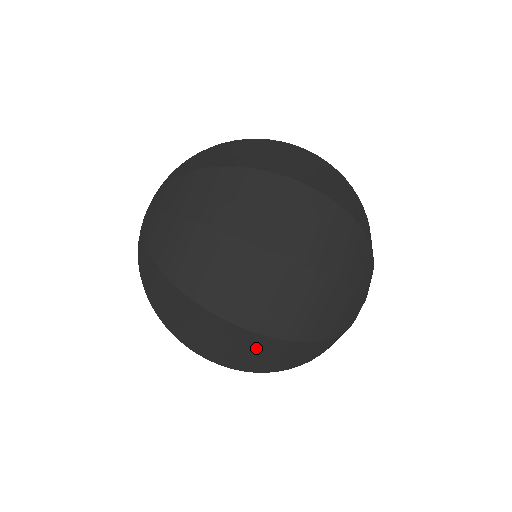
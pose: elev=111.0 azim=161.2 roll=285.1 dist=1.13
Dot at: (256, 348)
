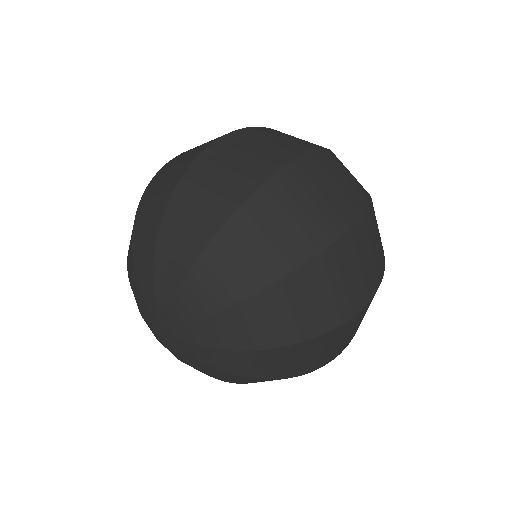
Dot at: occluded
